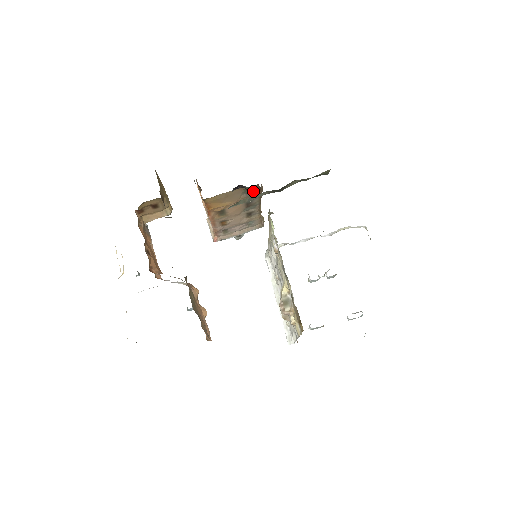
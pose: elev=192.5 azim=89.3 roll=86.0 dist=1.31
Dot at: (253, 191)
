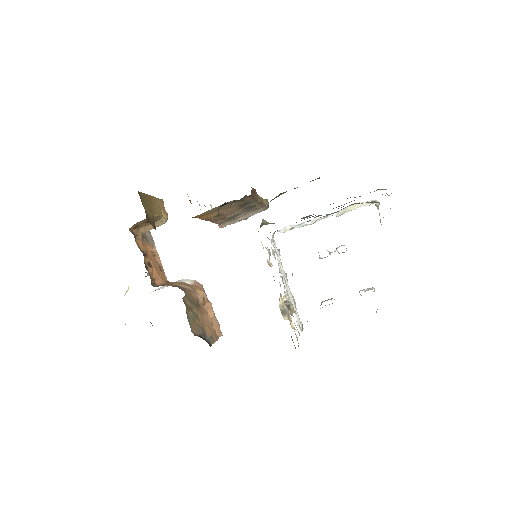
Dot at: (243, 199)
